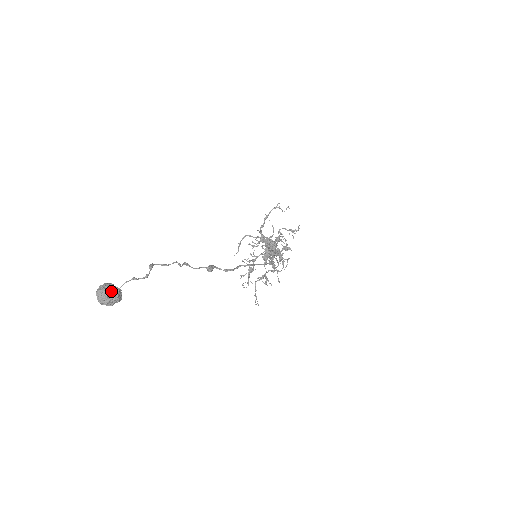
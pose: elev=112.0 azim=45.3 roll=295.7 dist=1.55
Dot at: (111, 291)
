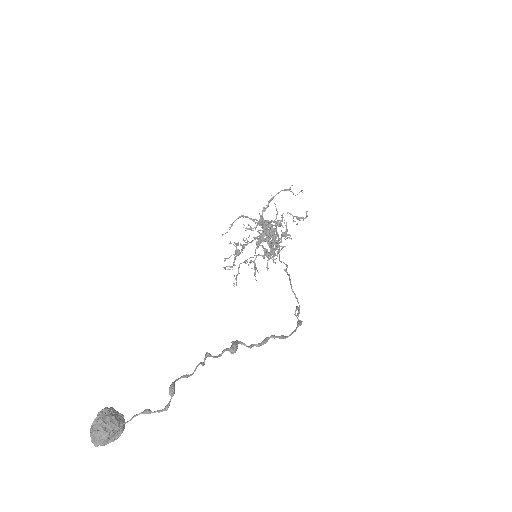
Dot at: (113, 430)
